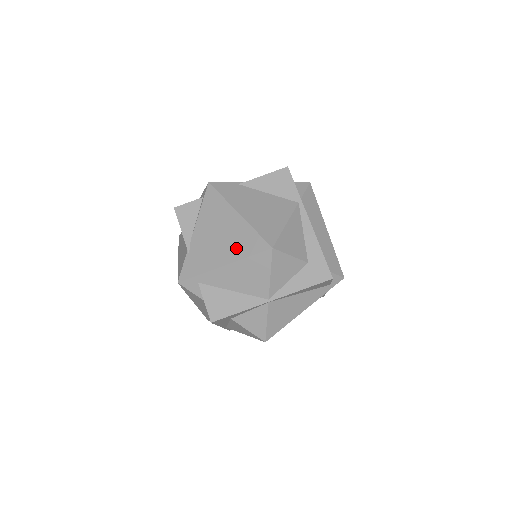
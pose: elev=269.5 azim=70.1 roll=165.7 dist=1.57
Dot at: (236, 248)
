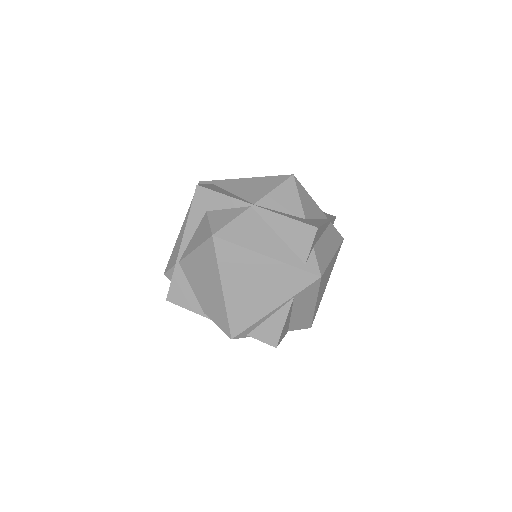
Dot at: occluded
